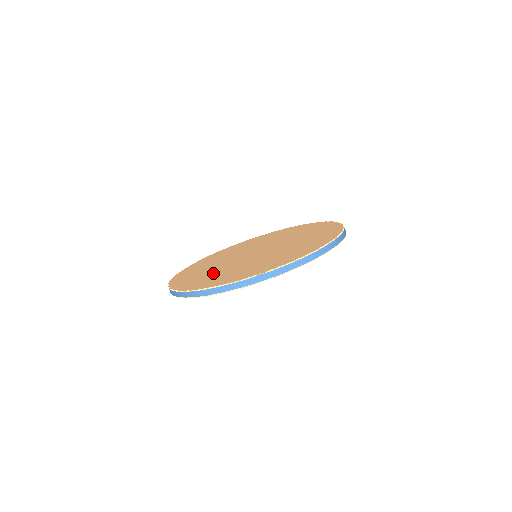
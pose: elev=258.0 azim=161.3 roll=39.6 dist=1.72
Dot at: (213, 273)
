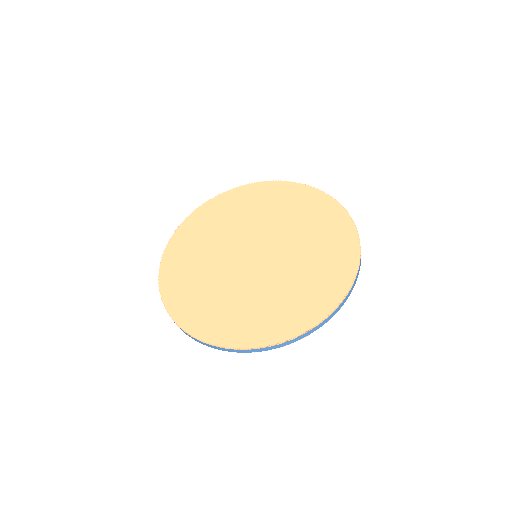
Dot at: (202, 282)
